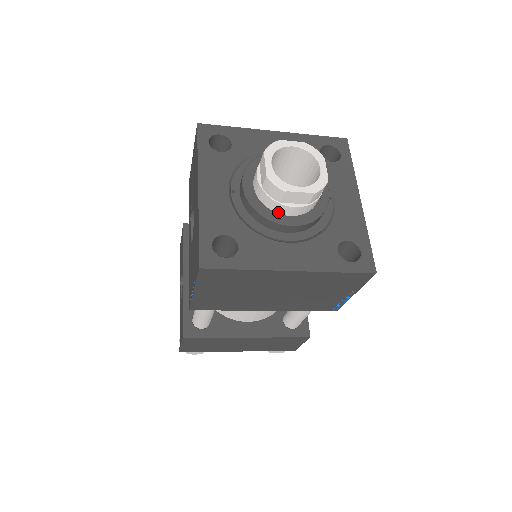
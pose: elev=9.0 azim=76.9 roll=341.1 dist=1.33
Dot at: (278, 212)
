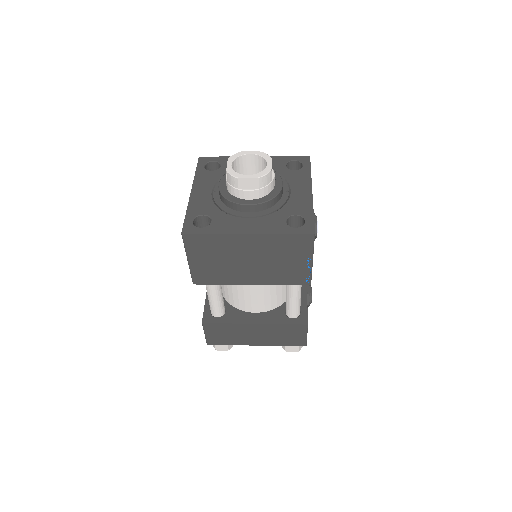
Dot at: (240, 198)
